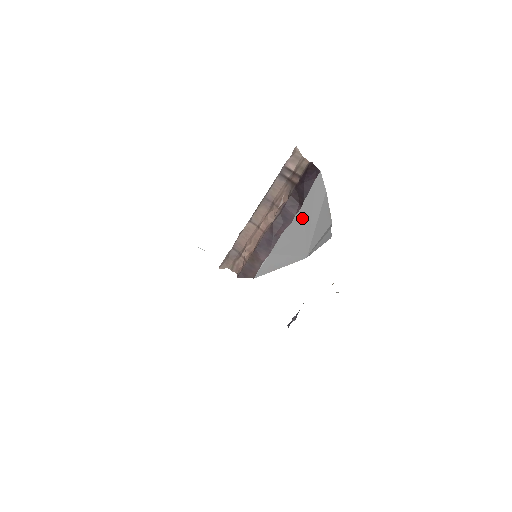
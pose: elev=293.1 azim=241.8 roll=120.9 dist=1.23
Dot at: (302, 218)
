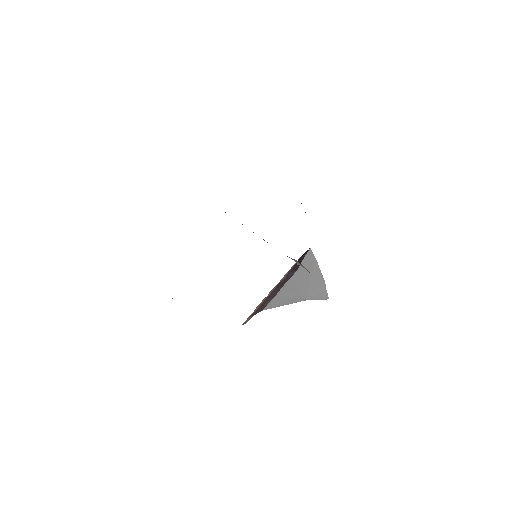
Dot at: (300, 274)
